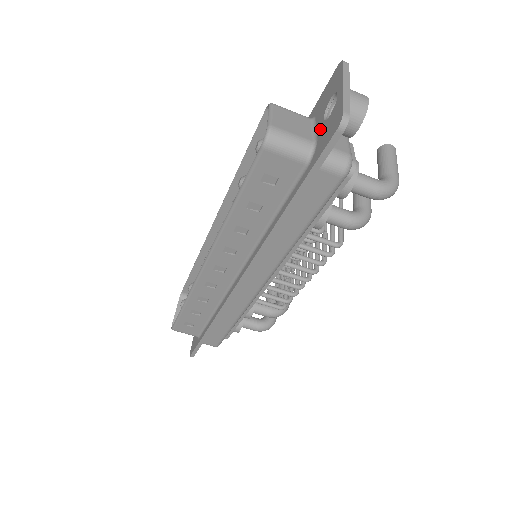
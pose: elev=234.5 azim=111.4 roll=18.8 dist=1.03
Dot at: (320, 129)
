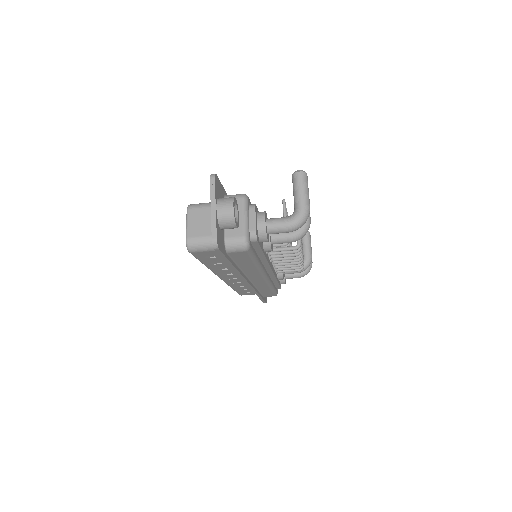
Dot at: occluded
